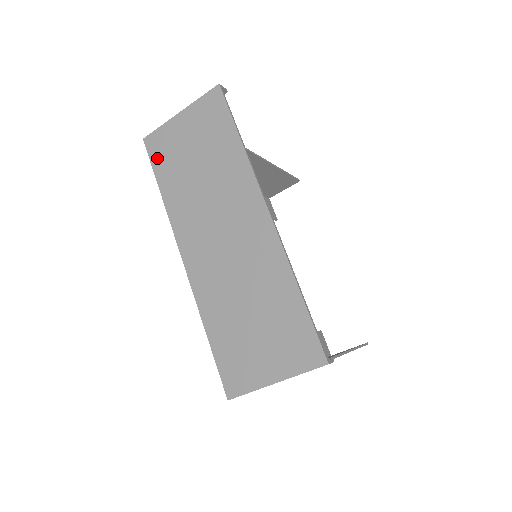
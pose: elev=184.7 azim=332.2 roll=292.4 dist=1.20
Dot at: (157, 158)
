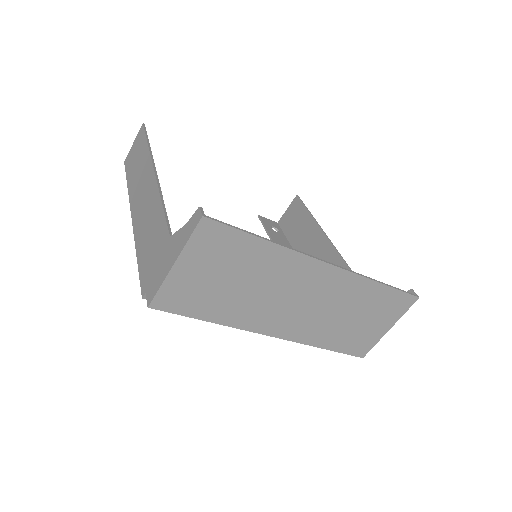
Dot at: (182, 308)
